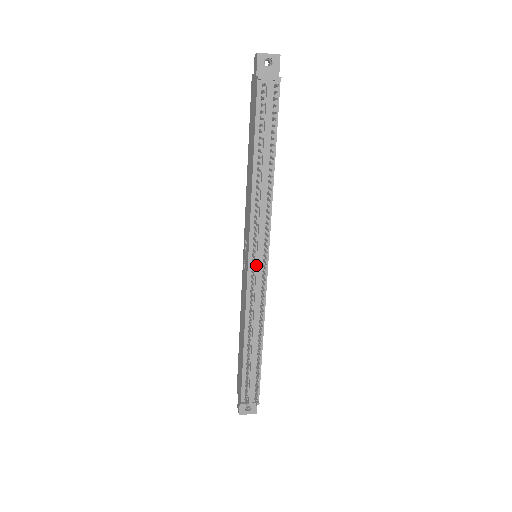
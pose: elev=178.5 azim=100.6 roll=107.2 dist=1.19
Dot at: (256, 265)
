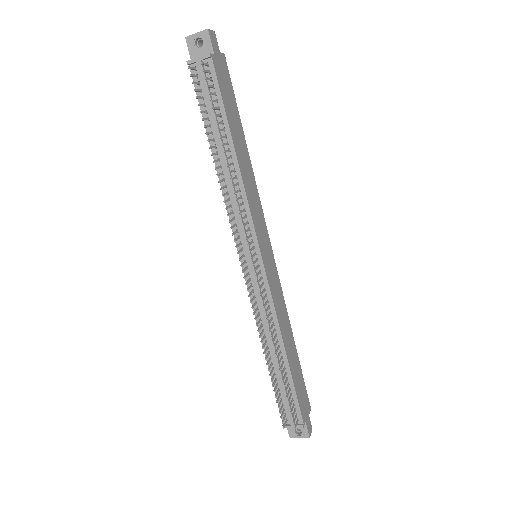
Dot at: (249, 266)
